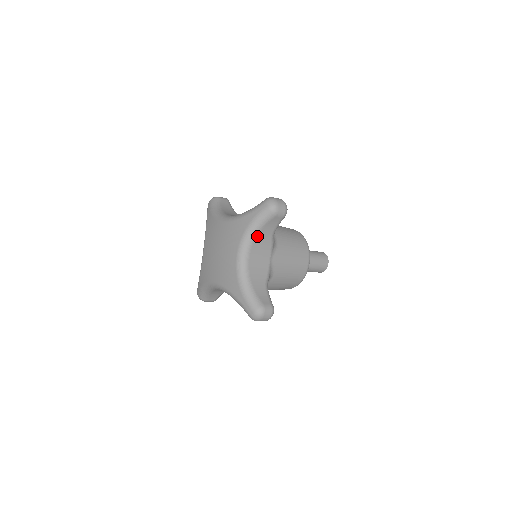
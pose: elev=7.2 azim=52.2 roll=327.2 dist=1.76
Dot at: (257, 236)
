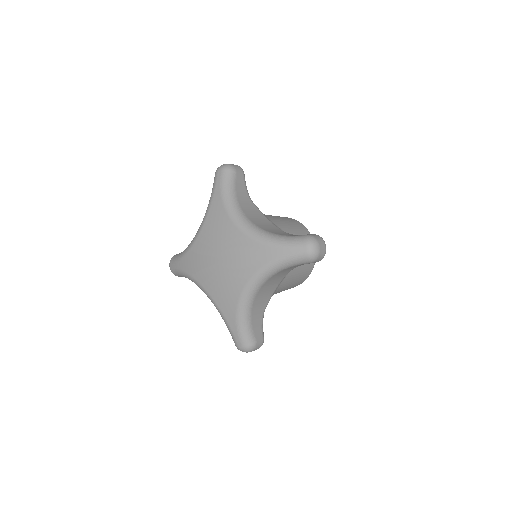
Dot at: (278, 273)
